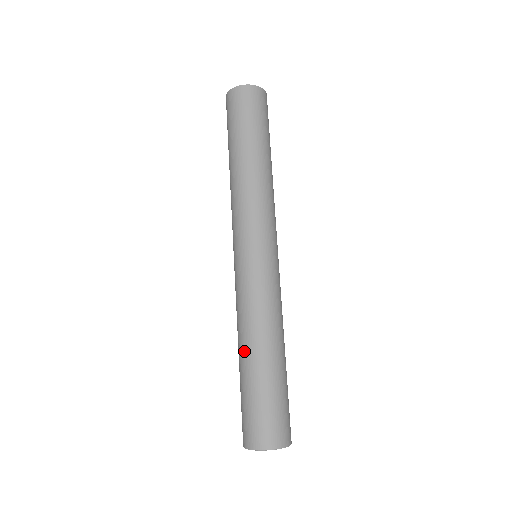
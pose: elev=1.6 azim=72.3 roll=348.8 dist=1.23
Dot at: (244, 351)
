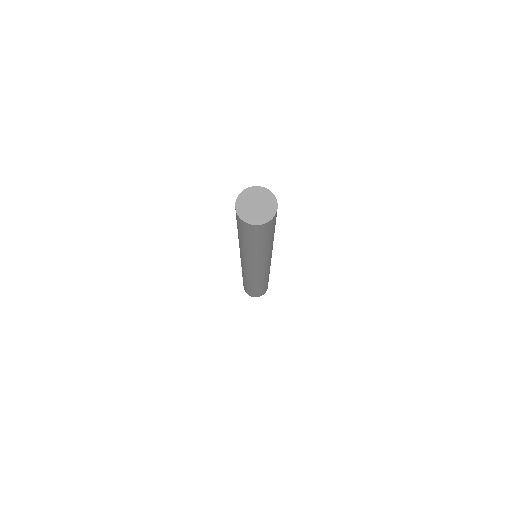
Dot at: (243, 279)
